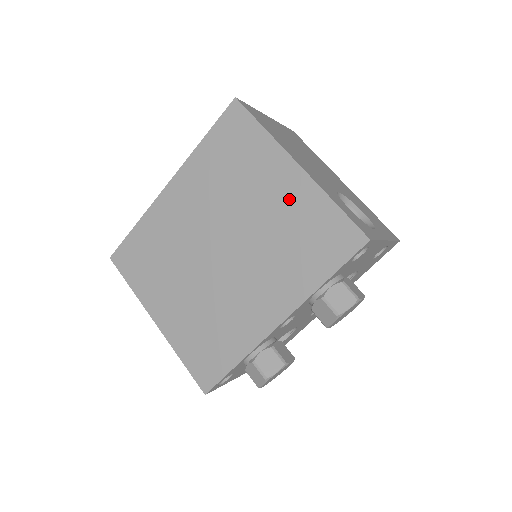
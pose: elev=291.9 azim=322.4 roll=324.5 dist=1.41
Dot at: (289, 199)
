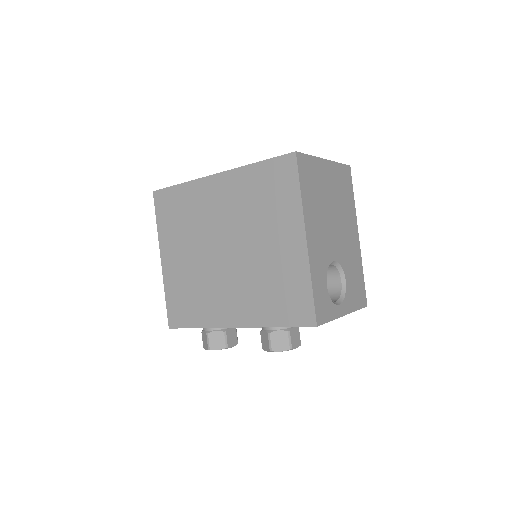
Dot at: (286, 257)
